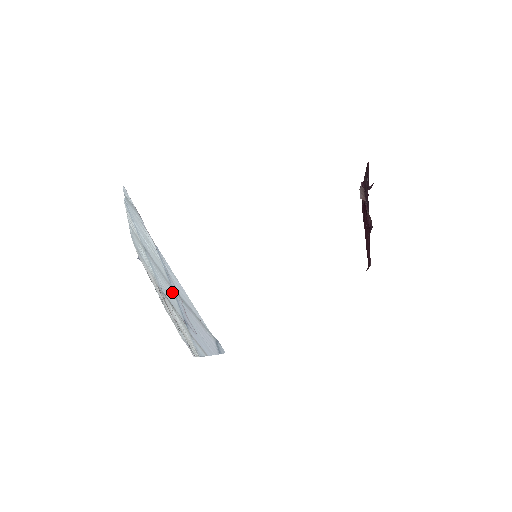
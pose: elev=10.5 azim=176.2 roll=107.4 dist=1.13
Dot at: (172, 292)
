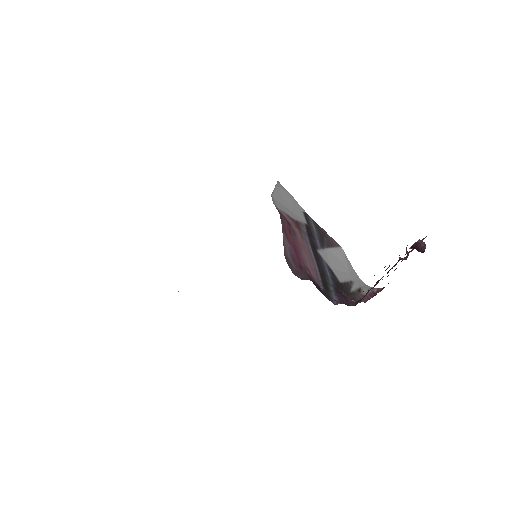
Dot at: occluded
